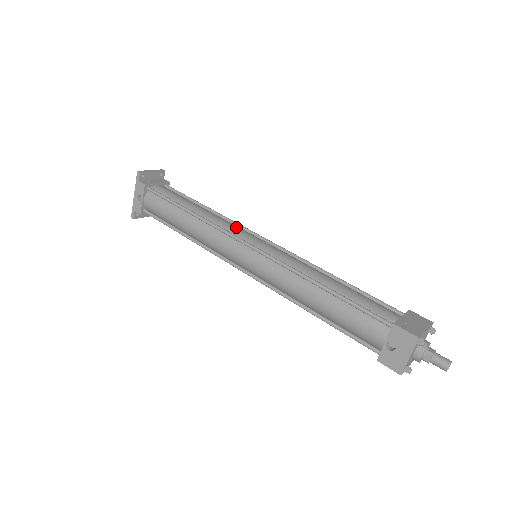
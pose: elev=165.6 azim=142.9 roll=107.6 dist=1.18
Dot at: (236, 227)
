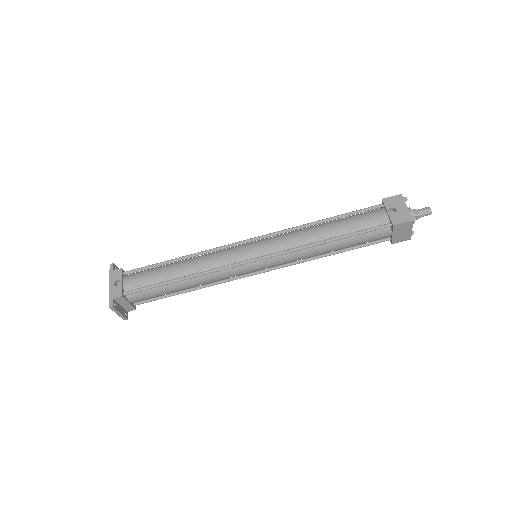
Dot at: occluded
